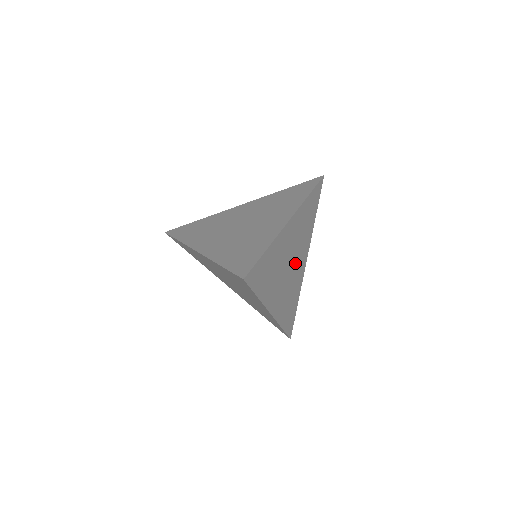
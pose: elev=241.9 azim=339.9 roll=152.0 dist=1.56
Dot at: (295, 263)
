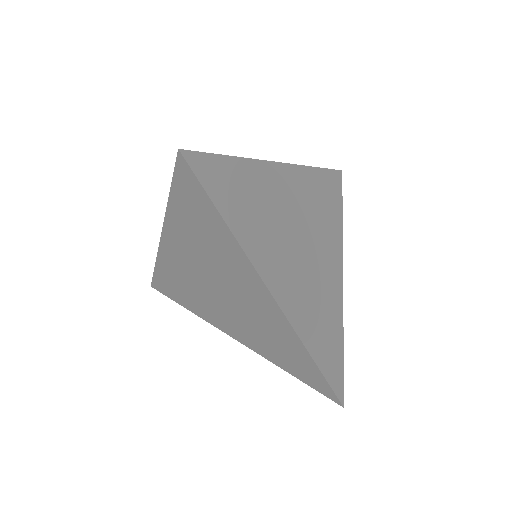
Dot at: (314, 252)
